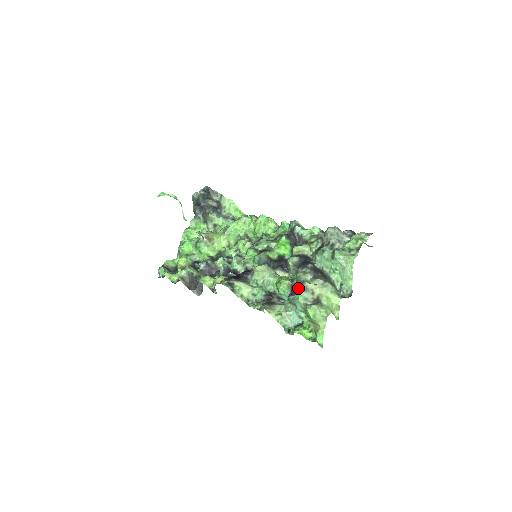
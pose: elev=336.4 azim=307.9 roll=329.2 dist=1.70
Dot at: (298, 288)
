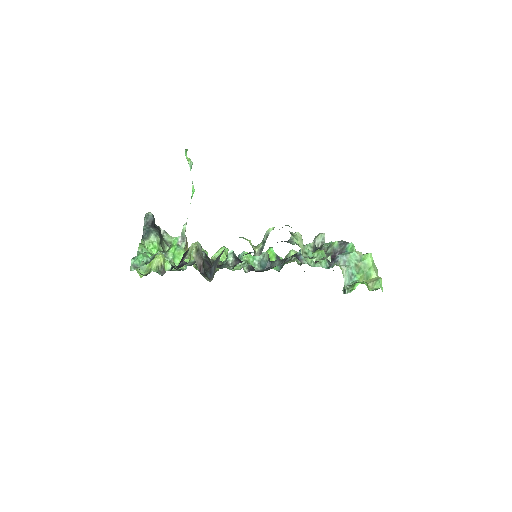
Dot at: (339, 252)
